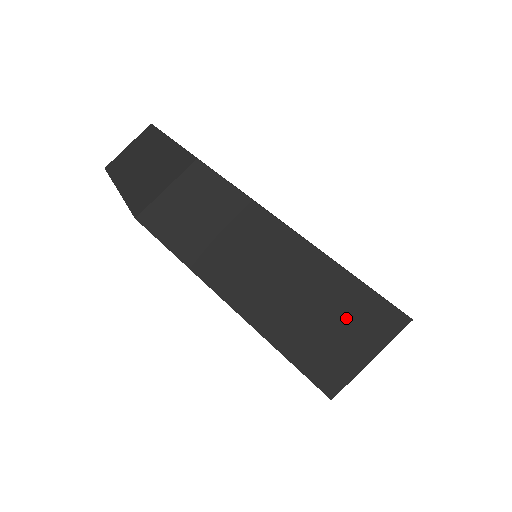
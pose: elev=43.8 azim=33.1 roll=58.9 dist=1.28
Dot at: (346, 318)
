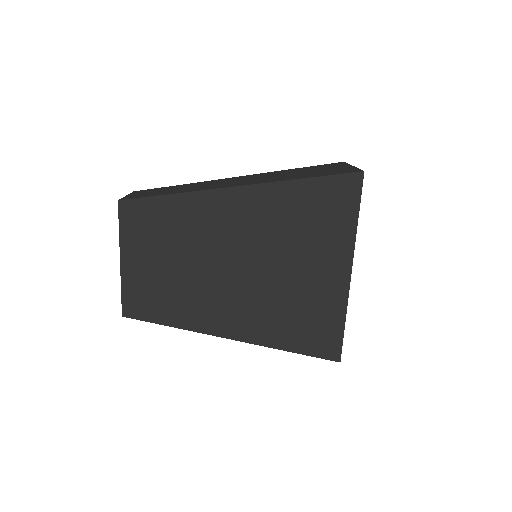
Dot at: occluded
